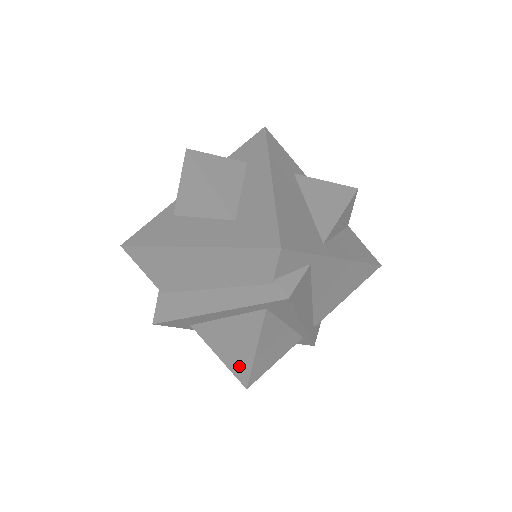
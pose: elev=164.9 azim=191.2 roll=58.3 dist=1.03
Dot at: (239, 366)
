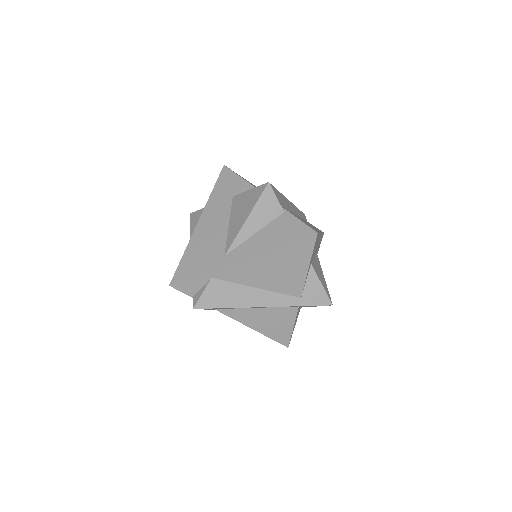
Dot at: occluded
